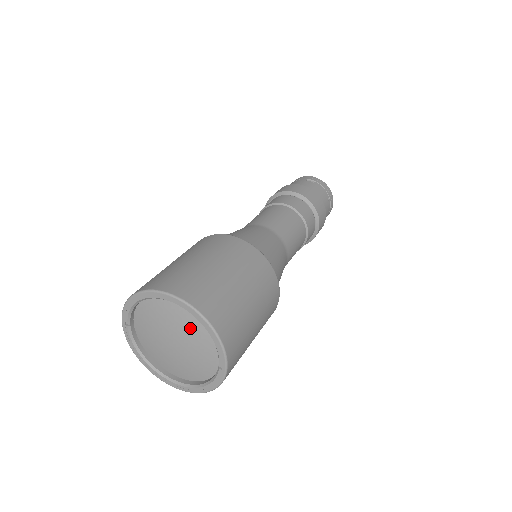
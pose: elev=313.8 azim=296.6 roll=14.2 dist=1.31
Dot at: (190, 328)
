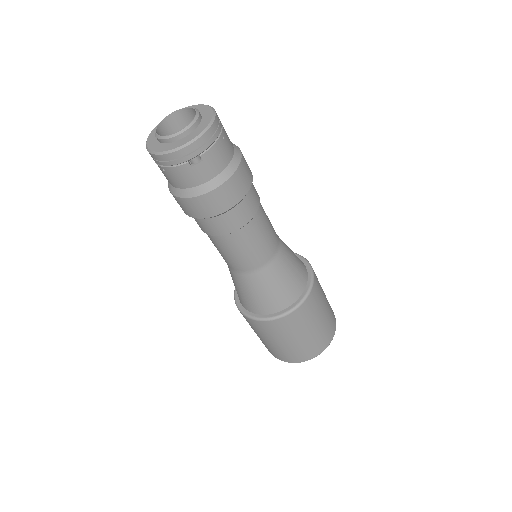
Dot at: occluded
